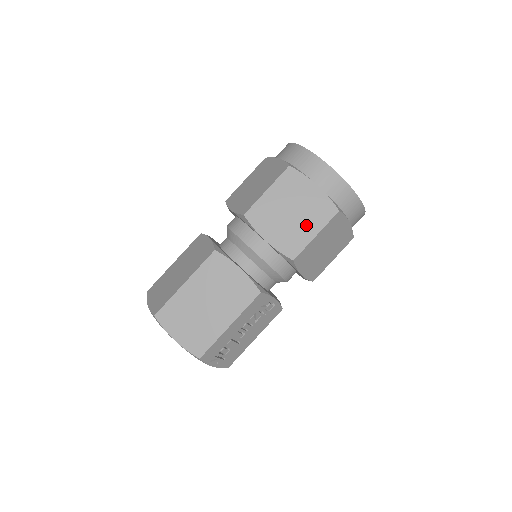
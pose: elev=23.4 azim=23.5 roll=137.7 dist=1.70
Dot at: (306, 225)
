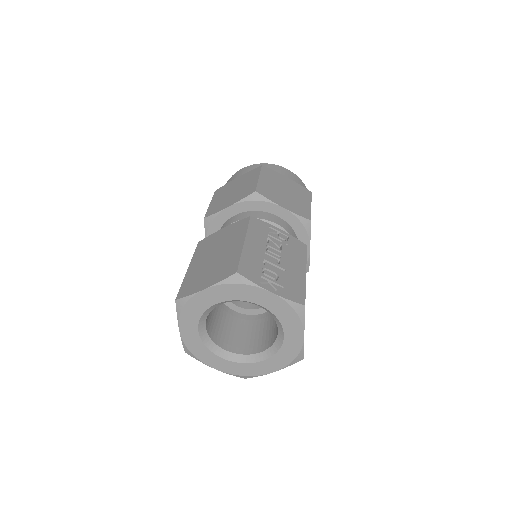
Dot at: (248, 183)
